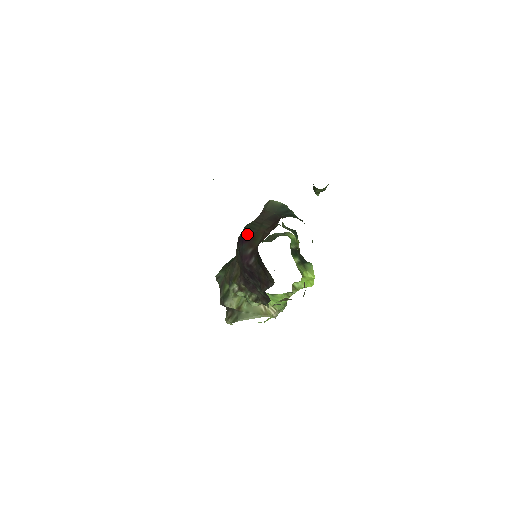
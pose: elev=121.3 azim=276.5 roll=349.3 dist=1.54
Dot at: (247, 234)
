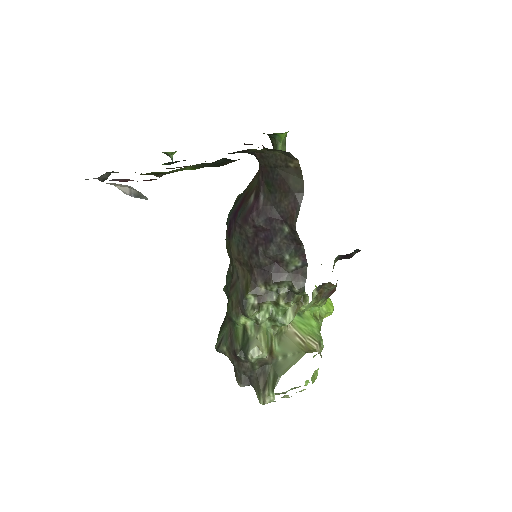
Dot at: (236, 206)
